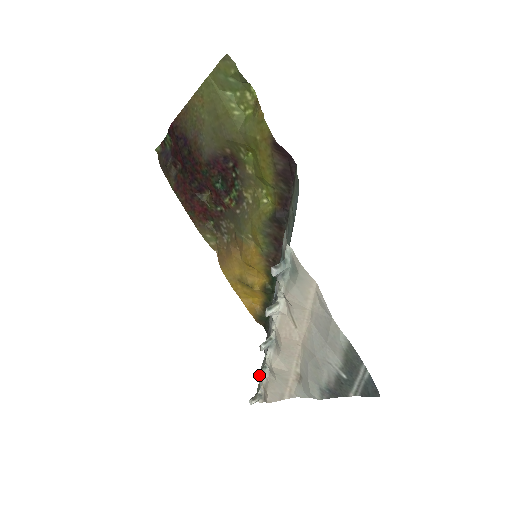
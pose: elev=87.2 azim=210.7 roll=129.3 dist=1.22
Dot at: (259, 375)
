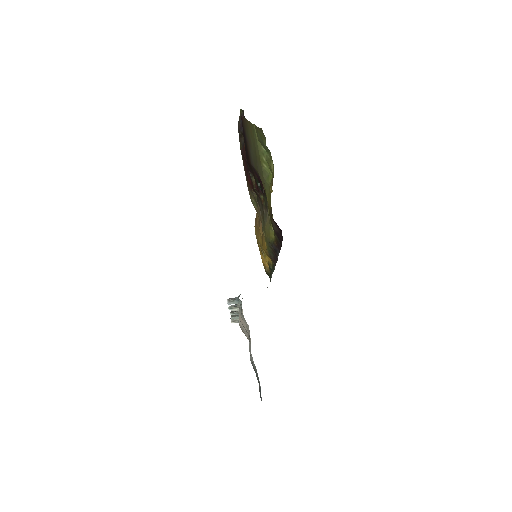
Dot at: (233, 319)
